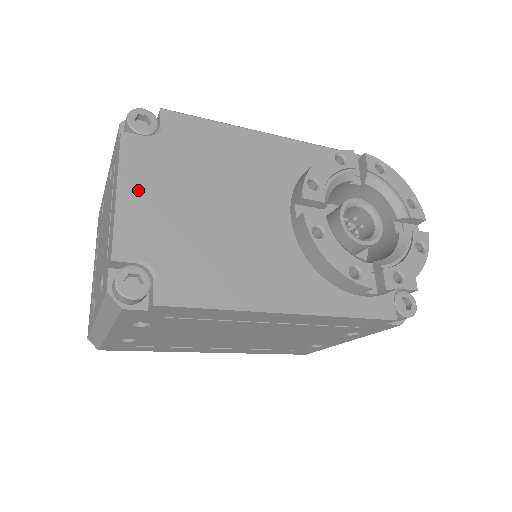
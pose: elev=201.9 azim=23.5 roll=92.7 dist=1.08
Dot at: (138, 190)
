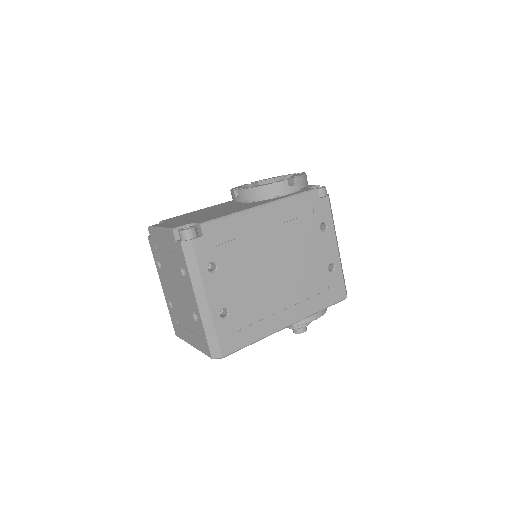
Dot at: occluded
